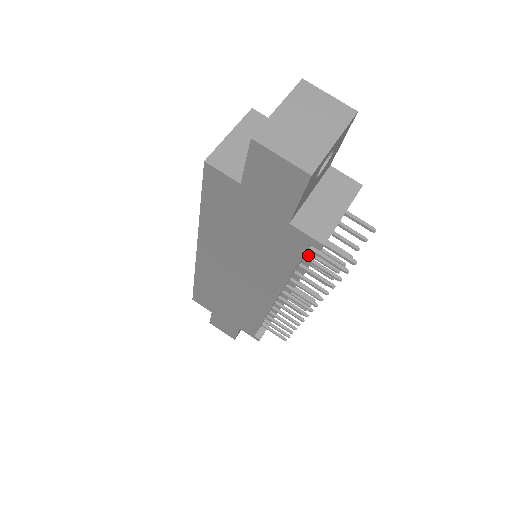
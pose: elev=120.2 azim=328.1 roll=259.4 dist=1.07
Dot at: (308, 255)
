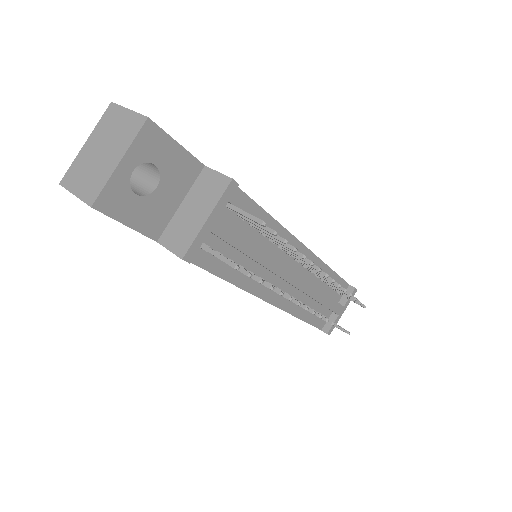
Dot at: (248, 257)
